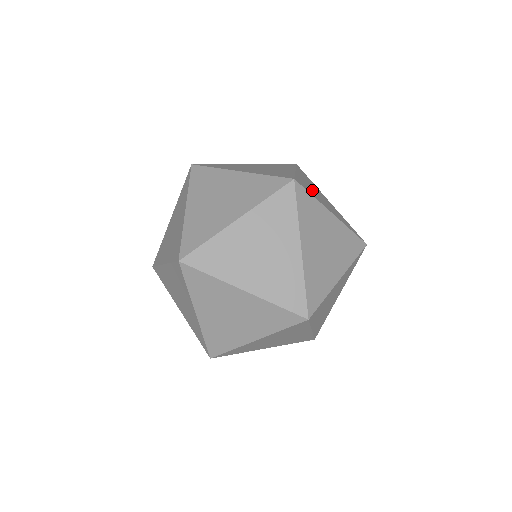
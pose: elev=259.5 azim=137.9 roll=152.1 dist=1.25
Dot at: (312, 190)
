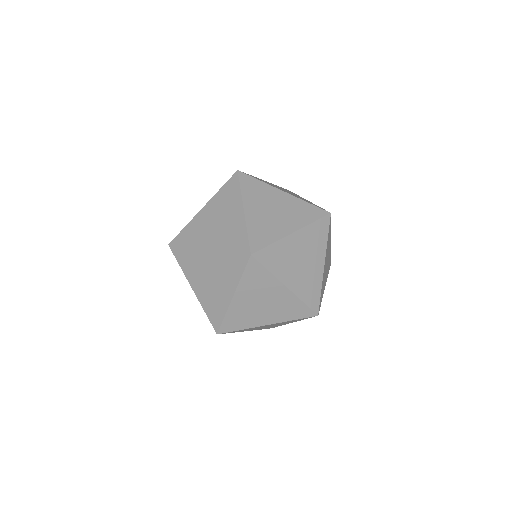
Dot at: (288, 258)
